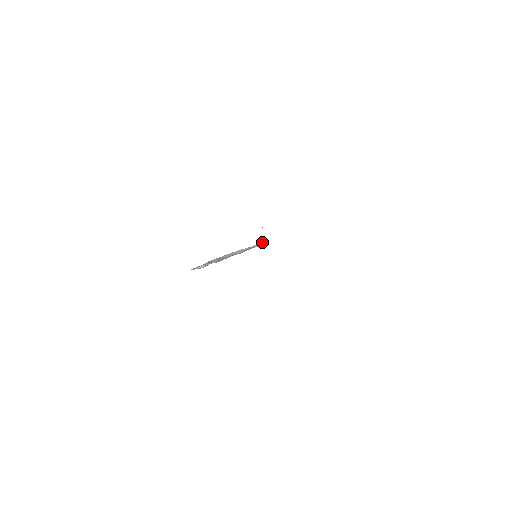
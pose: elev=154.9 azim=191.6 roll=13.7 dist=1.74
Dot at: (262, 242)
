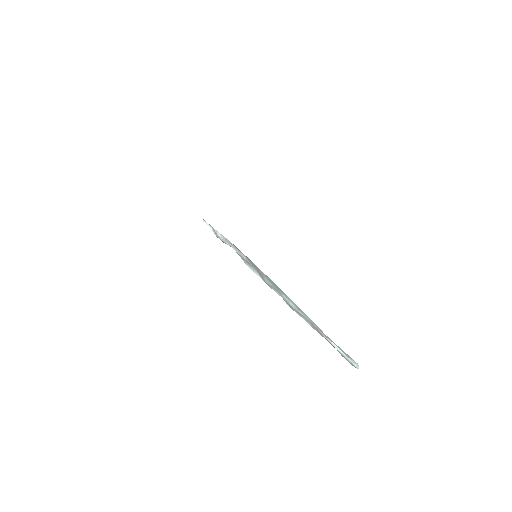
Dot at: occluded
